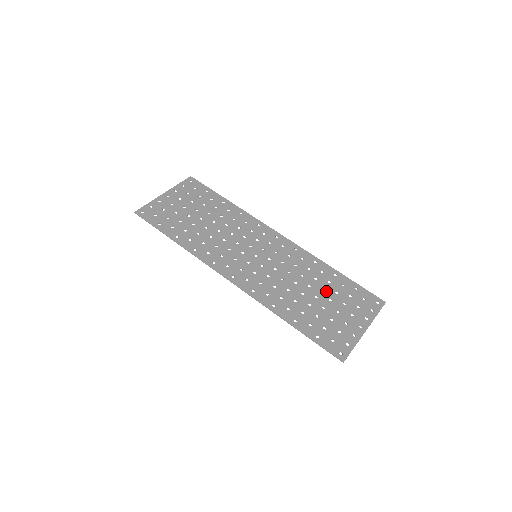
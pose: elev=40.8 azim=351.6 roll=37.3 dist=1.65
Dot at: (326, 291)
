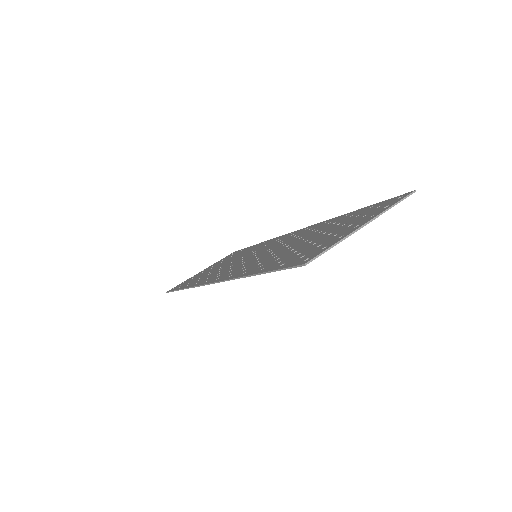
Dot at: (324, 231)
